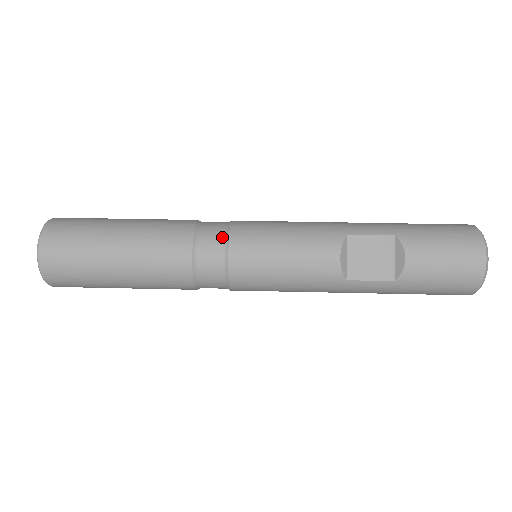
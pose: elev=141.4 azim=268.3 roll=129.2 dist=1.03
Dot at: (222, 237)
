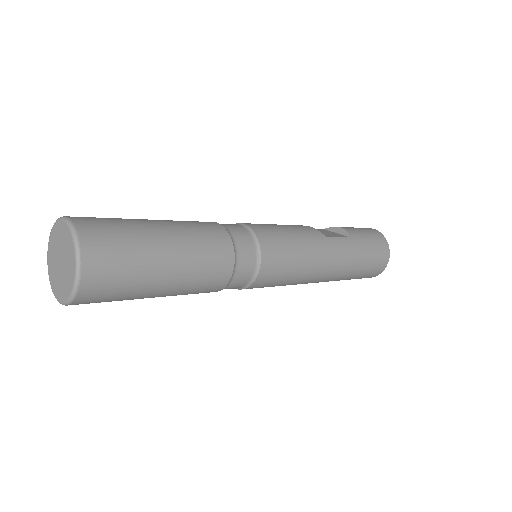
Dot at: occluded
